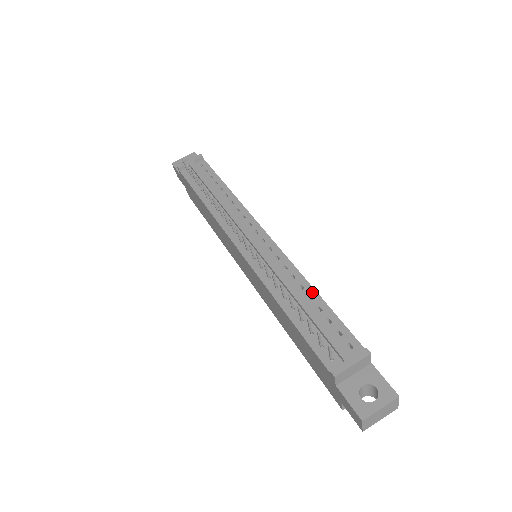
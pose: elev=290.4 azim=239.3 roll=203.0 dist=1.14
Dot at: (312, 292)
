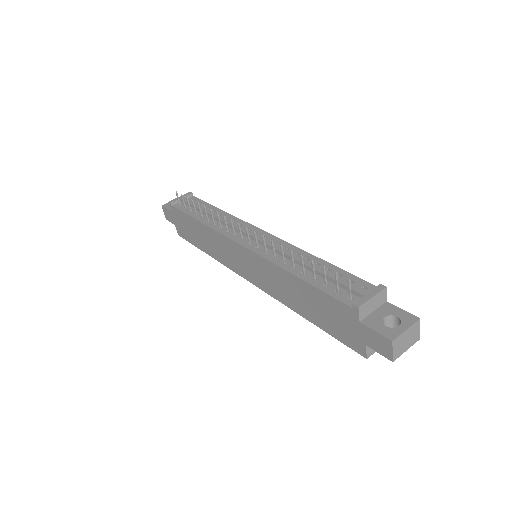
Dot at: (319, 260)
